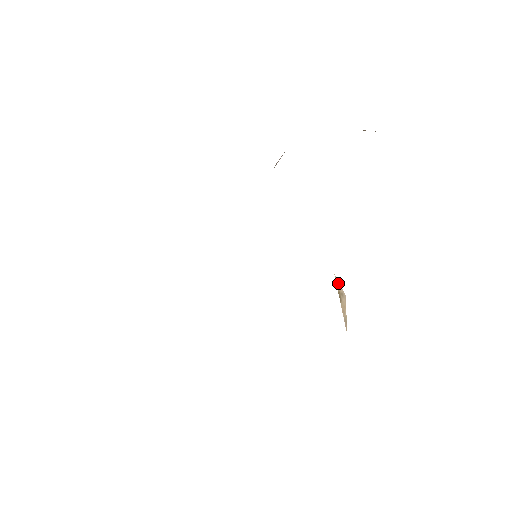
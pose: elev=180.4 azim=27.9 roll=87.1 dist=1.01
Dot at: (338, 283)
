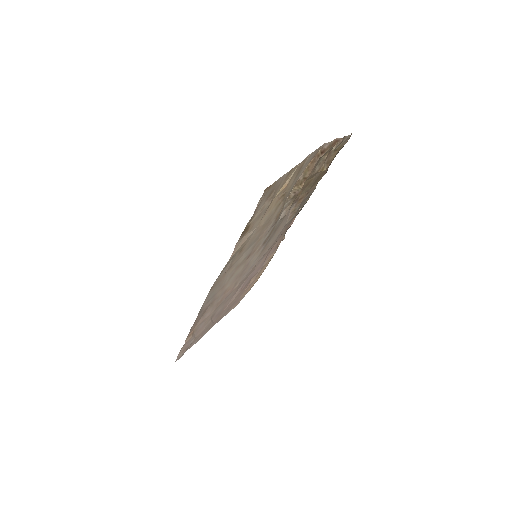
Dot at: (286, 193)
